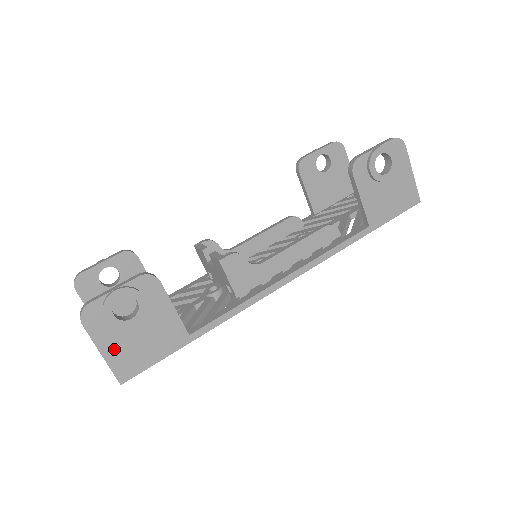
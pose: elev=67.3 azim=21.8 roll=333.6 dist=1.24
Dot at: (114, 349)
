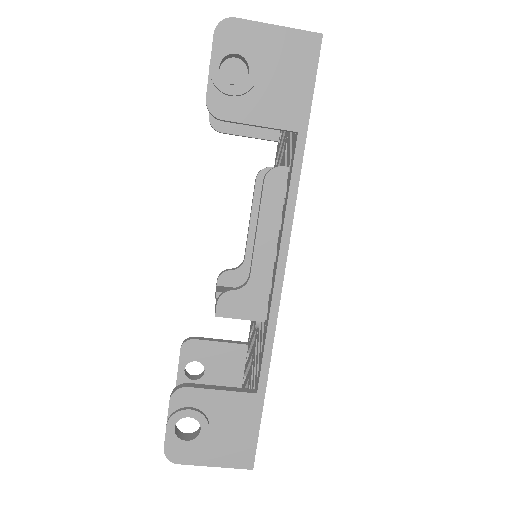
Dot at: (218, 456)
